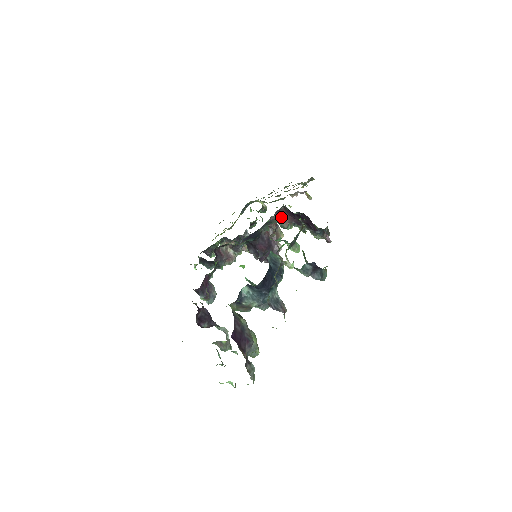
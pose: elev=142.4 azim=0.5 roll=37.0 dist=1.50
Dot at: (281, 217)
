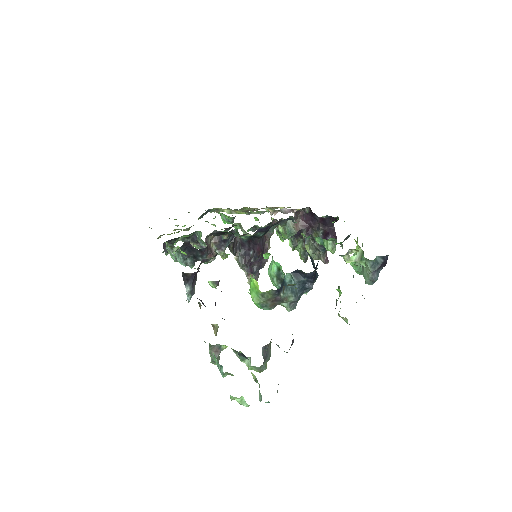
Dot at: occluded
